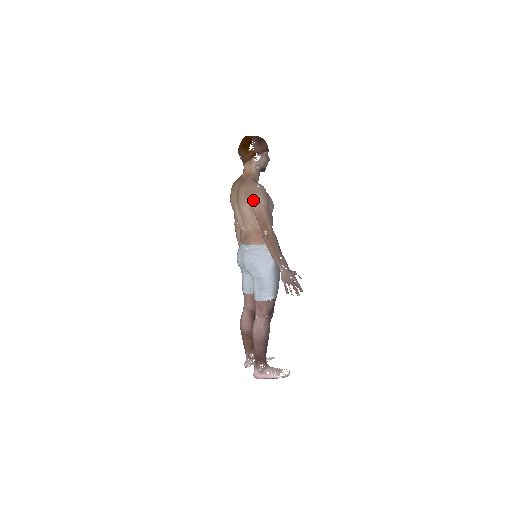
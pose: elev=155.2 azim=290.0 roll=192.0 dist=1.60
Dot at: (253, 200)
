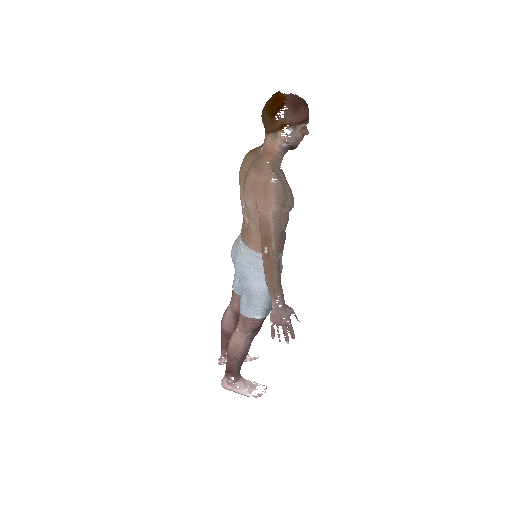
Dot at: (260, 200)
